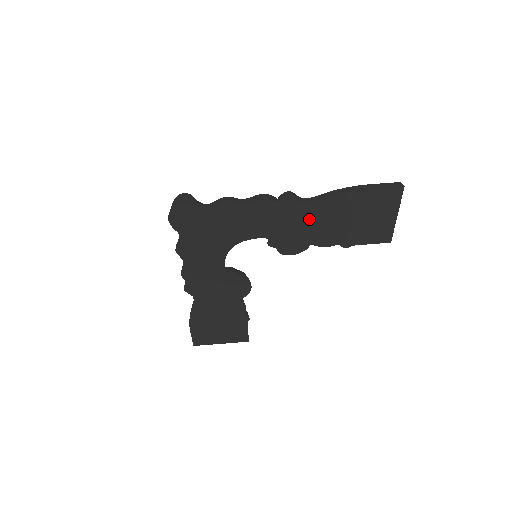
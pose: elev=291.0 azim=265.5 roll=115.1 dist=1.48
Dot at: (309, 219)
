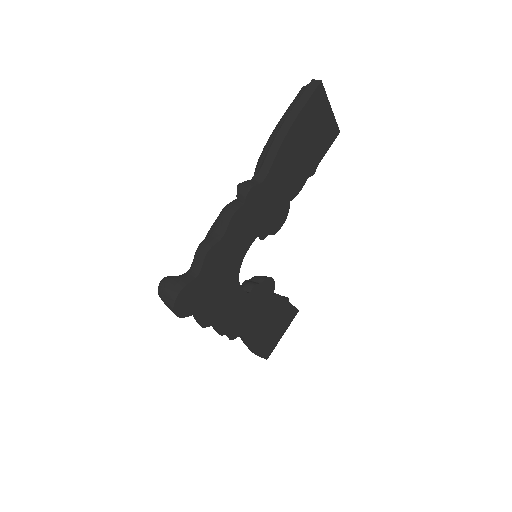
Dot at: (275, 187)
